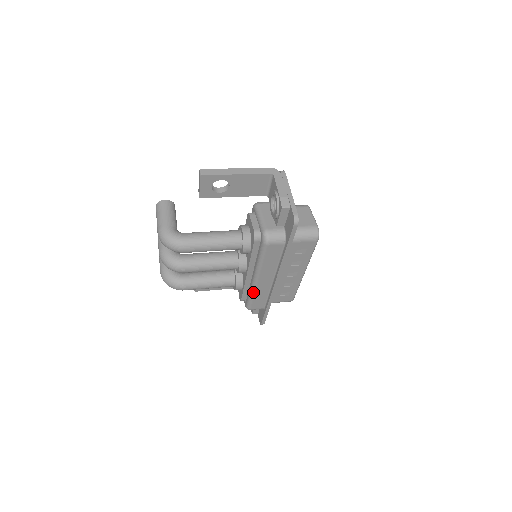
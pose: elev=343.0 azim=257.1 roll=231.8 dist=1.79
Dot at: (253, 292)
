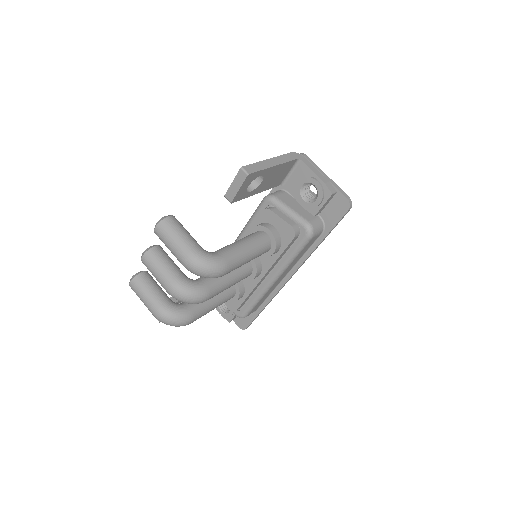
Dot at: (262, 296)
